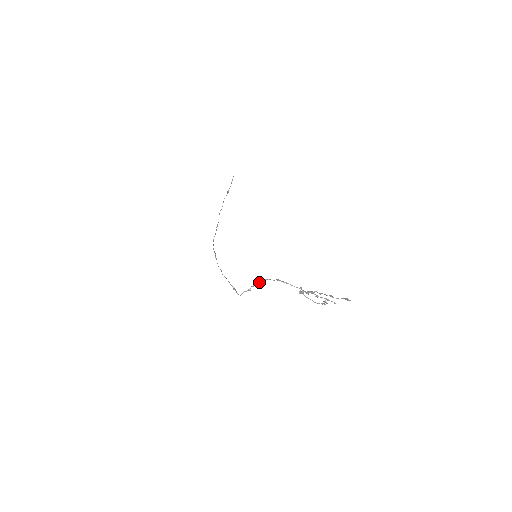
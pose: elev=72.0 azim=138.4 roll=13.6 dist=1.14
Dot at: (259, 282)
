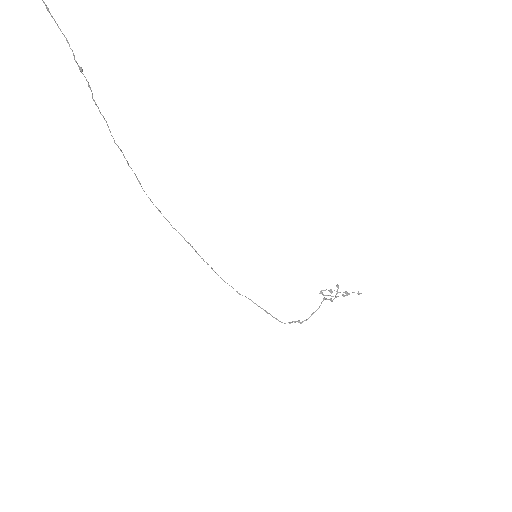
Dot at: occluded
